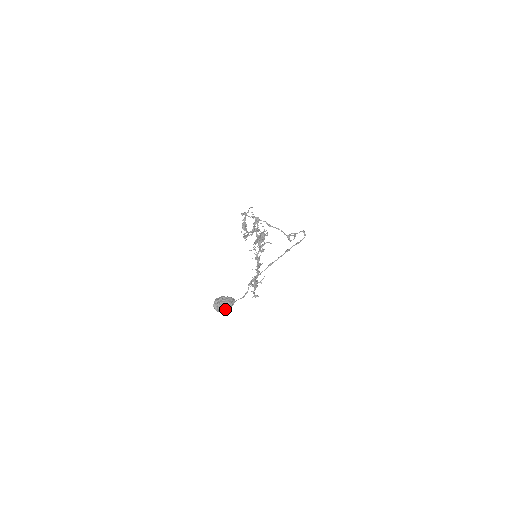
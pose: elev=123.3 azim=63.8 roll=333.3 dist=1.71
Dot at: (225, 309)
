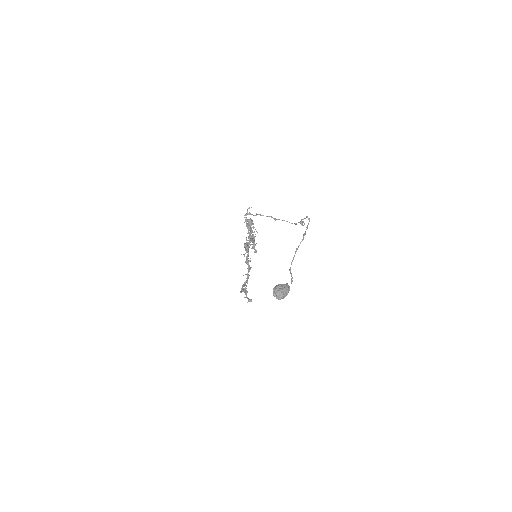
Dot at: (286, 295)
